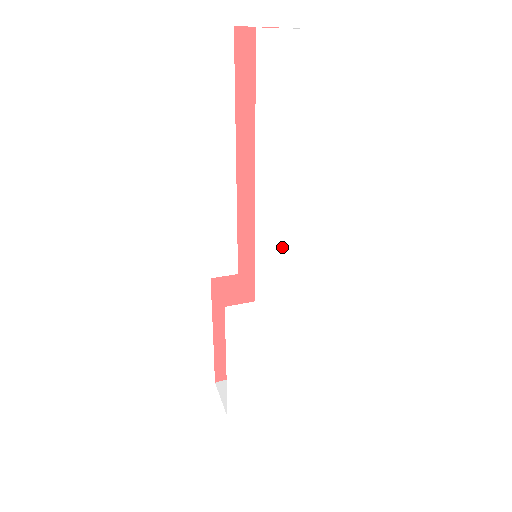
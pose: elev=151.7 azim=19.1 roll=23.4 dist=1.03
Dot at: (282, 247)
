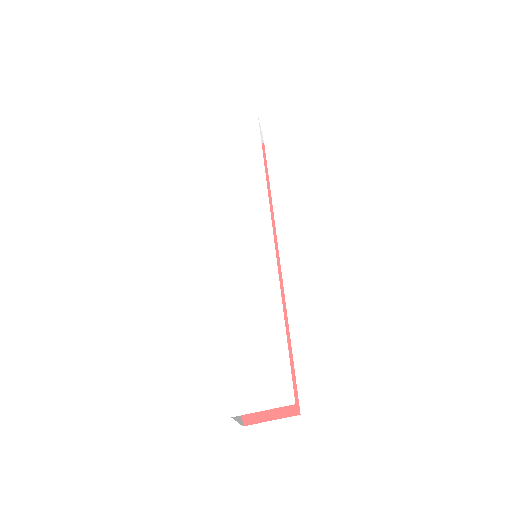
Dot at: (263, 226)
